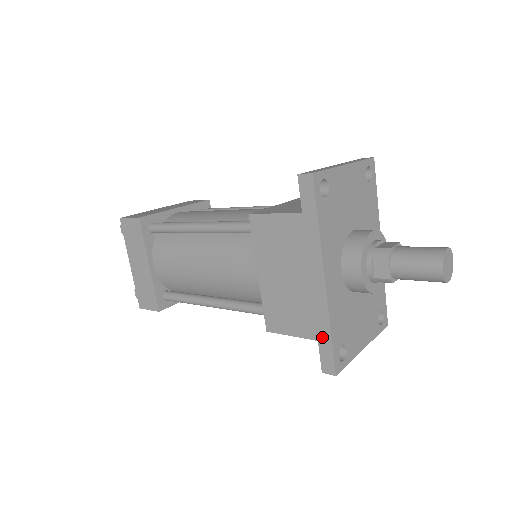
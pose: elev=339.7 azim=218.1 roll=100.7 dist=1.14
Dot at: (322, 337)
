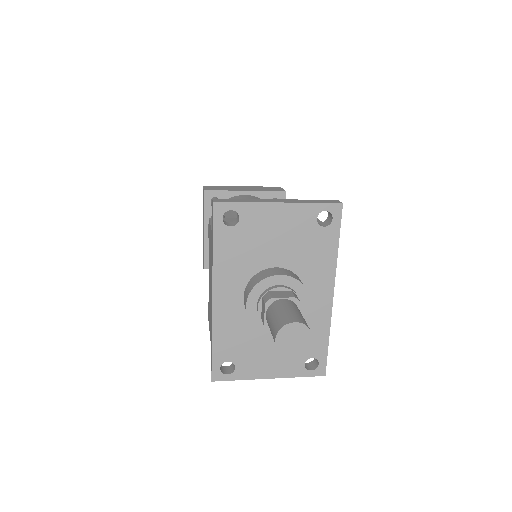
Dot at: (211, 344)
